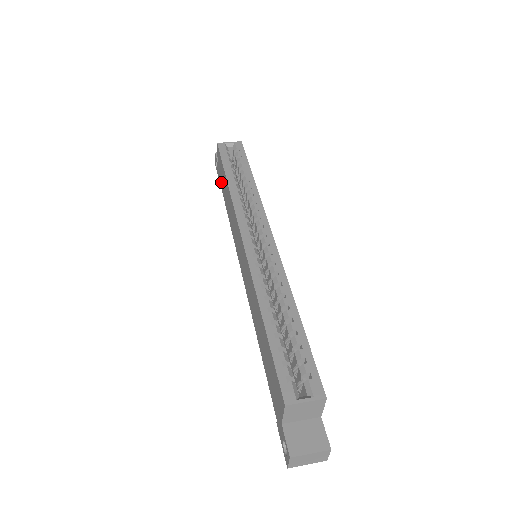
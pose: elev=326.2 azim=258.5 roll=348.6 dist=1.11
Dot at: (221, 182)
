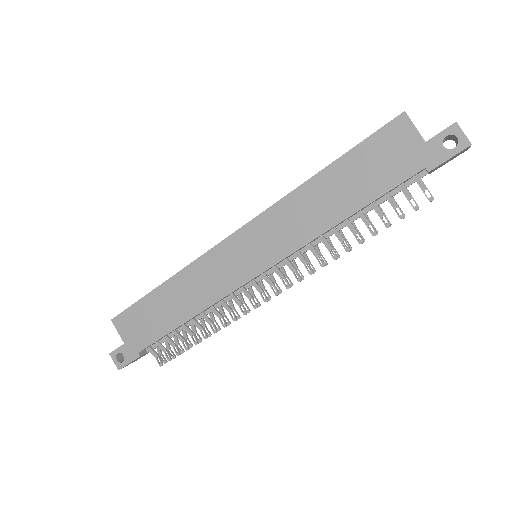
Dot at: (148, 334)
